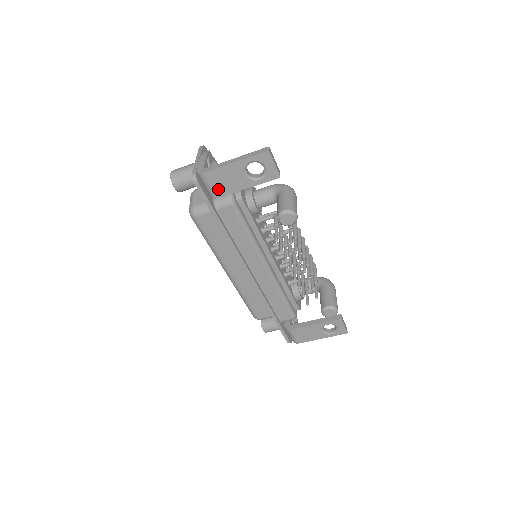
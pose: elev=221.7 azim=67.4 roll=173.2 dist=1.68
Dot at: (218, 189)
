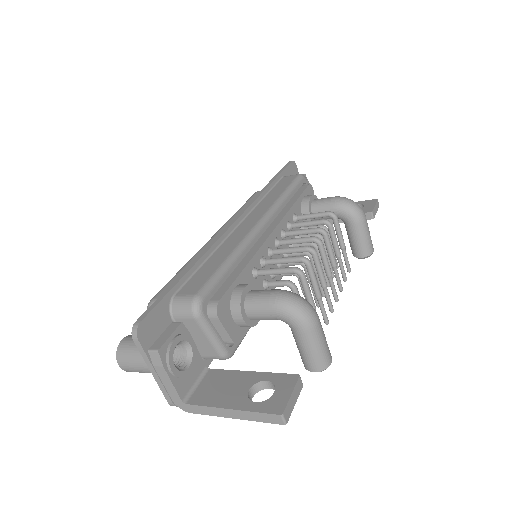
Dot at: occluded
